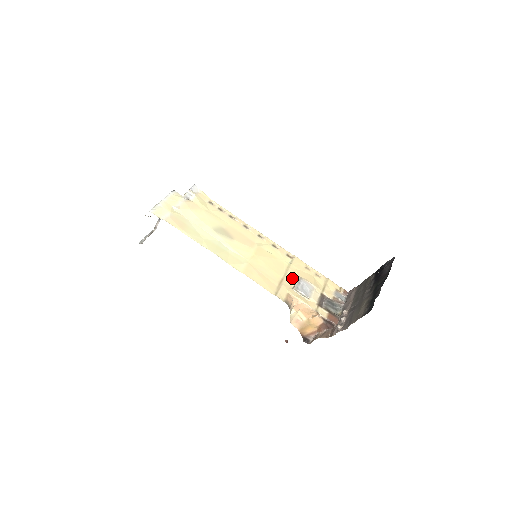
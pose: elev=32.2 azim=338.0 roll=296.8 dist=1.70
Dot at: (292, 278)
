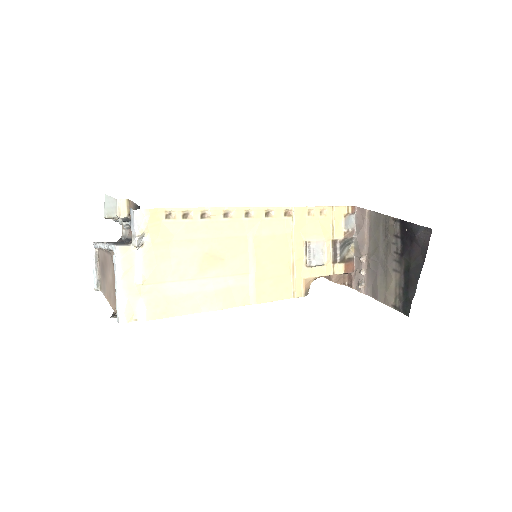
Dot at: (300, 250)
